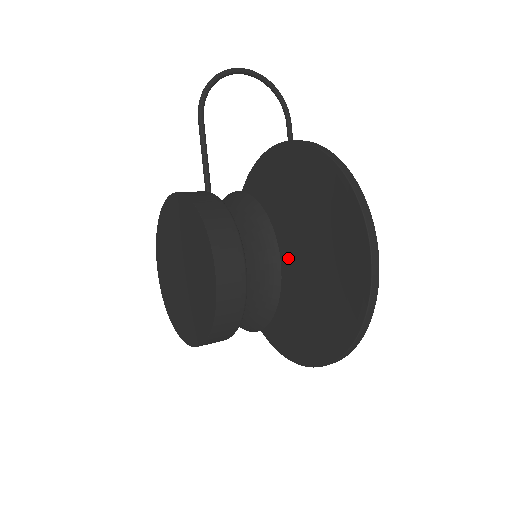
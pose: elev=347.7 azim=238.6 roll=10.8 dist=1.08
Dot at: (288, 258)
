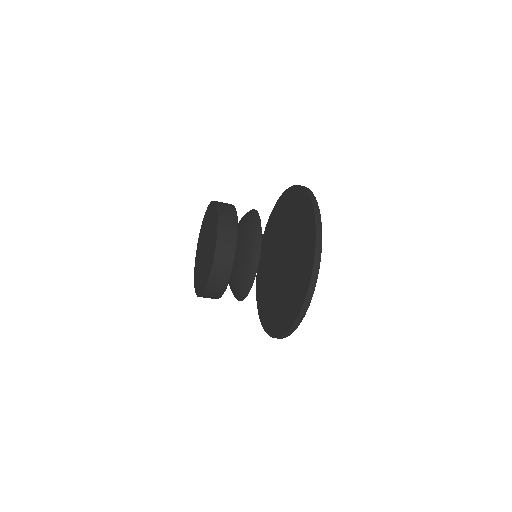
Dot at: (281, 262)
